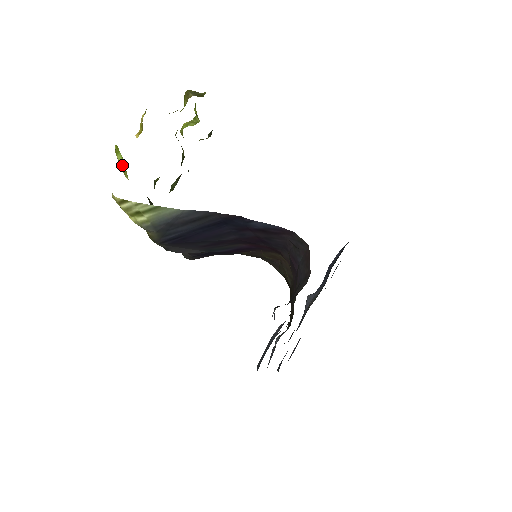
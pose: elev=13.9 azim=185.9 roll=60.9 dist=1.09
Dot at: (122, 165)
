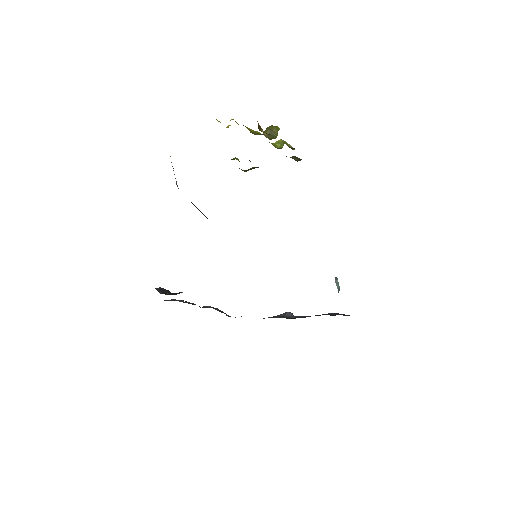
Dot at: occluded
